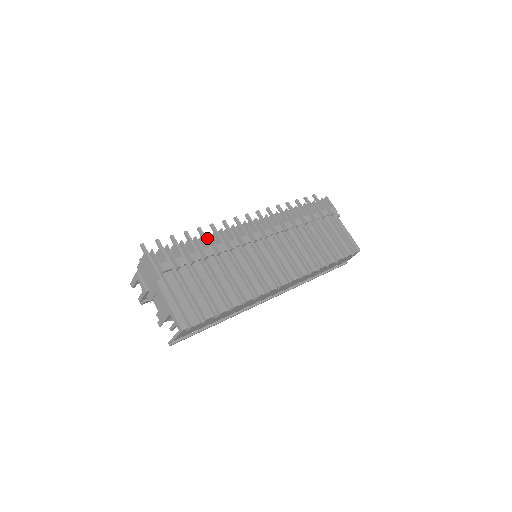
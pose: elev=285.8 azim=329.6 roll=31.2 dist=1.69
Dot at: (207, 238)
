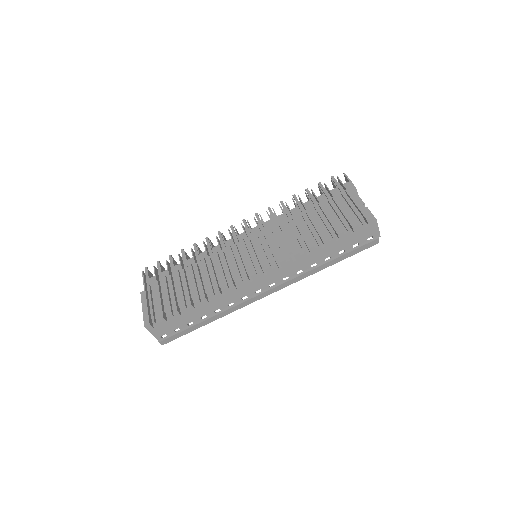
Dot at: (199, 250)
